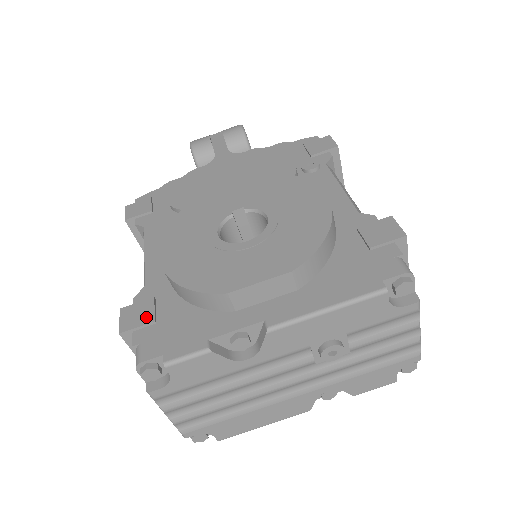
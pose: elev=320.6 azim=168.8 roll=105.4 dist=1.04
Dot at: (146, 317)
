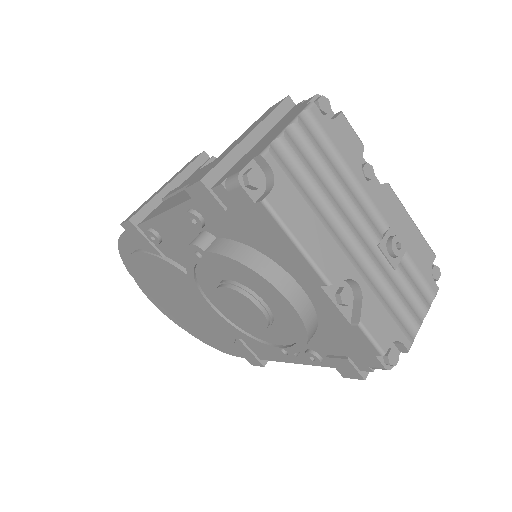
Dot at: occluded
